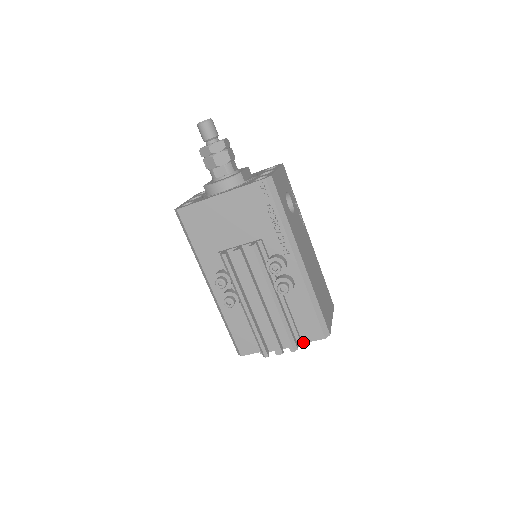
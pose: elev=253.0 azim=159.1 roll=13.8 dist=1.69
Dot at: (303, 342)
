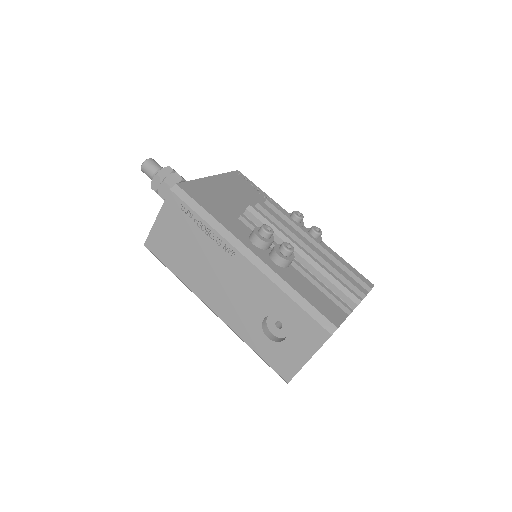
Dot at: occluded
